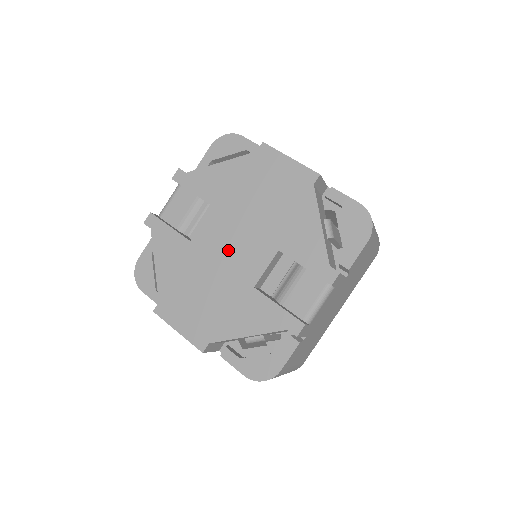
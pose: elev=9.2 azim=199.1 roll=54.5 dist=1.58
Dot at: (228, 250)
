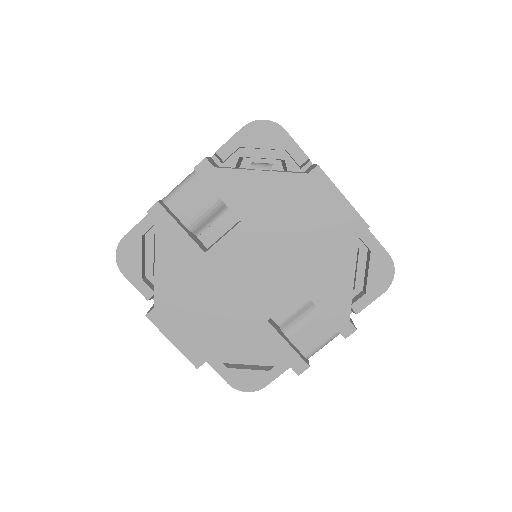
Dot at: (248, 275)
